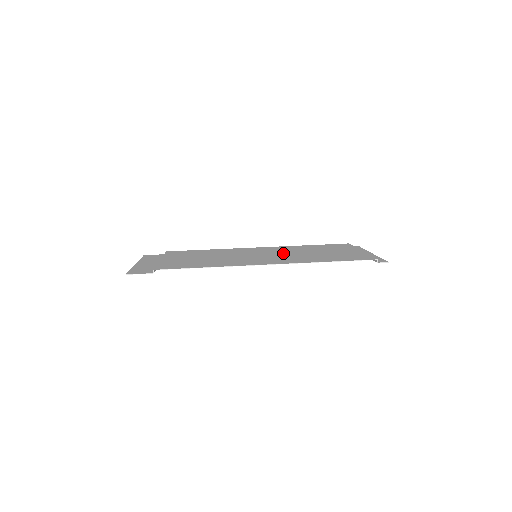
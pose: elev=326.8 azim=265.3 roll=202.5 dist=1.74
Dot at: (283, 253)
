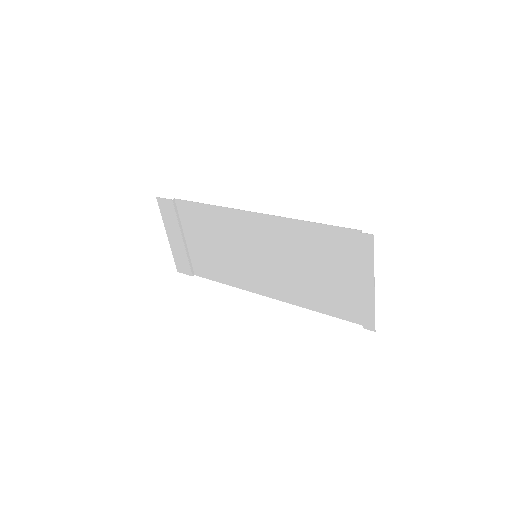
Dot at: (282, 264)
